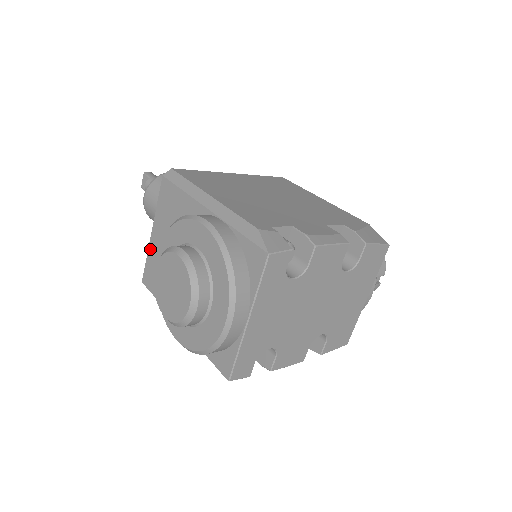
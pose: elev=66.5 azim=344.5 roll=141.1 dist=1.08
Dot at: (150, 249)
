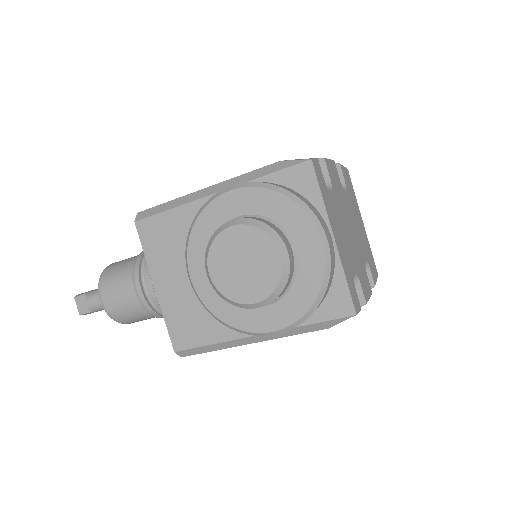
Dot at: (164, 306)
